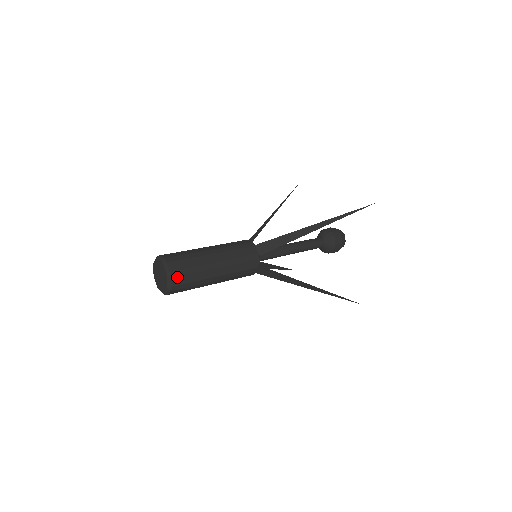
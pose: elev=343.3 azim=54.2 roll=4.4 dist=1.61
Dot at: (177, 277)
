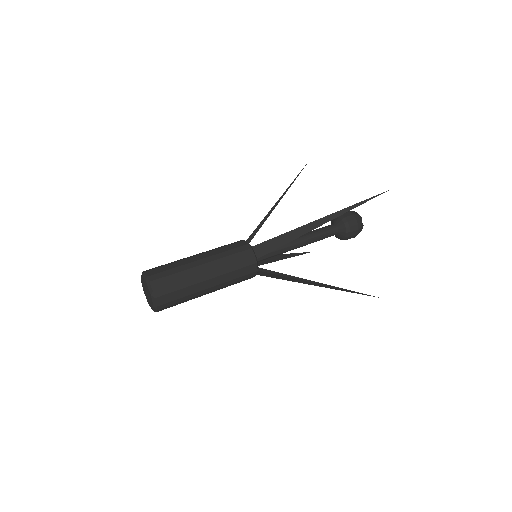
Dot at: (162, 296)
